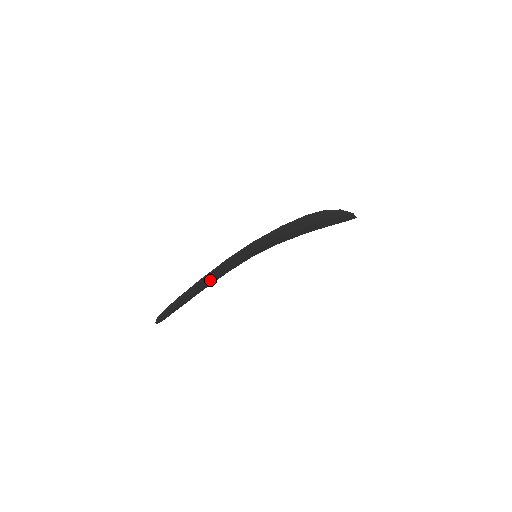
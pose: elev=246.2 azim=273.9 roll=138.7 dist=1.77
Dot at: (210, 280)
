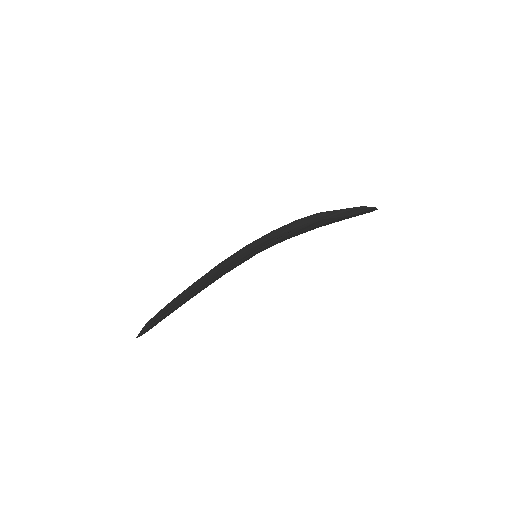
Dot at: occluded
